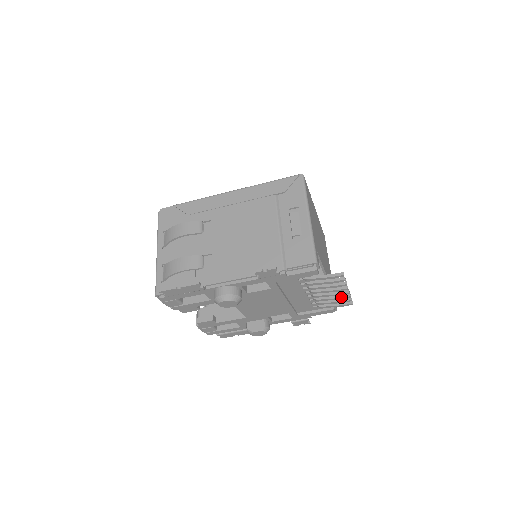
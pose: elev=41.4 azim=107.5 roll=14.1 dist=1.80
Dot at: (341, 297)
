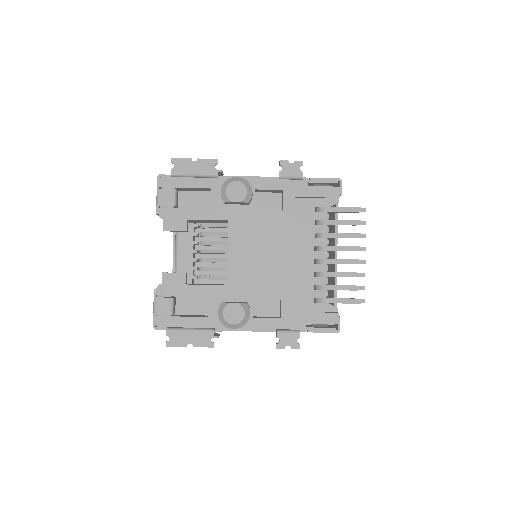
Dot at: (354, 272)
